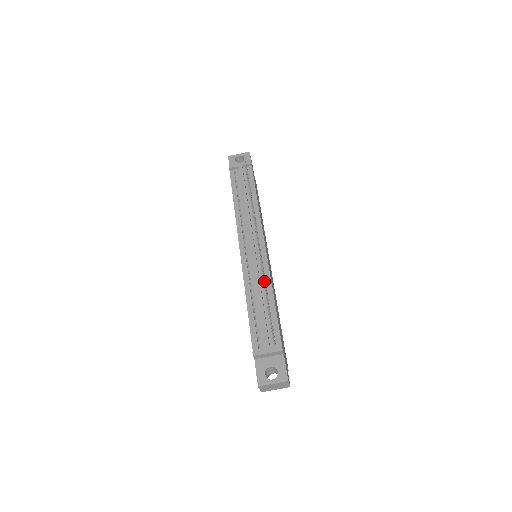
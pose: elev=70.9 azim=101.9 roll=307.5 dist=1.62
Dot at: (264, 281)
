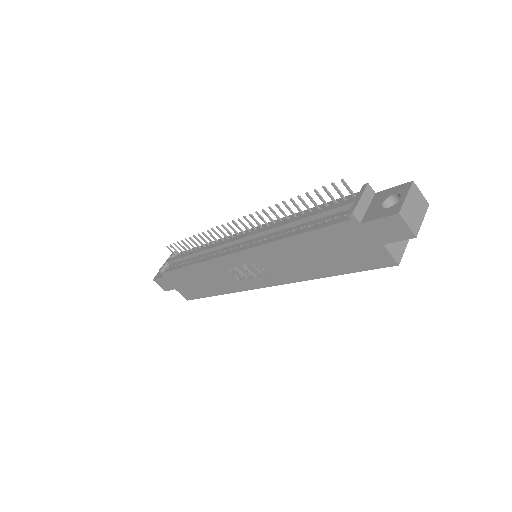
Dot at: (277, 205)
